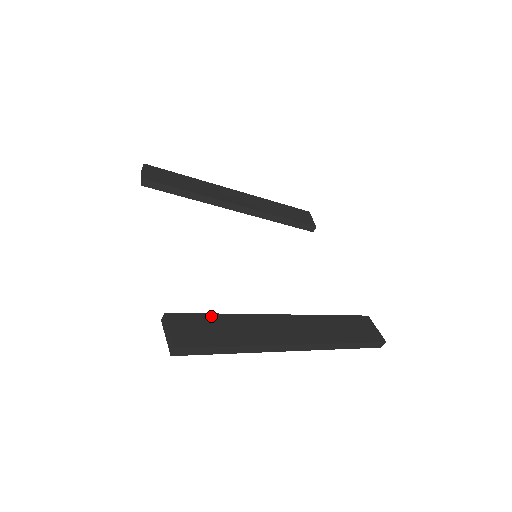
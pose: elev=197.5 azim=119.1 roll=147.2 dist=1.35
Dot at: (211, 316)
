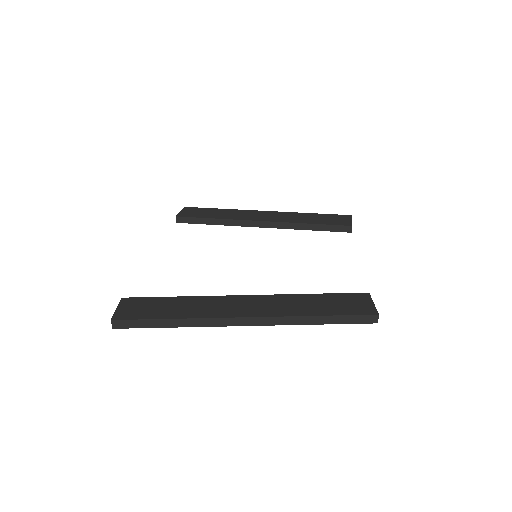
Dot at: (165, 298)
